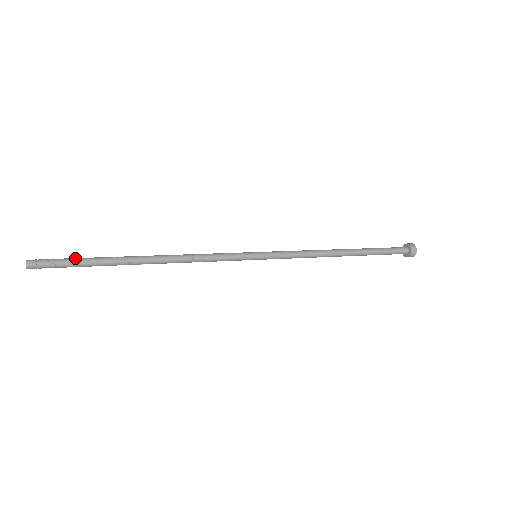
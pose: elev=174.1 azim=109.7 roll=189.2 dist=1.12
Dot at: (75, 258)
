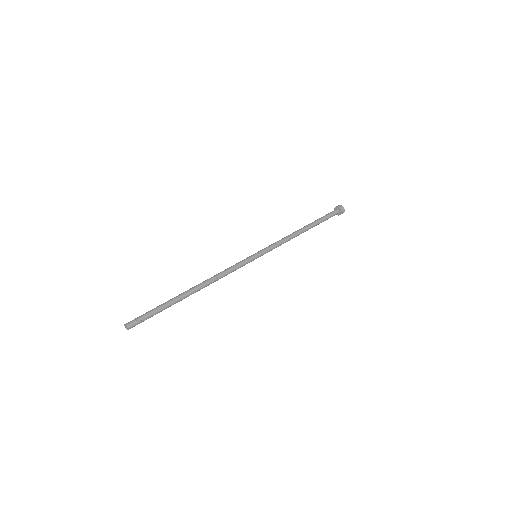
Dot at: (154, 310)
